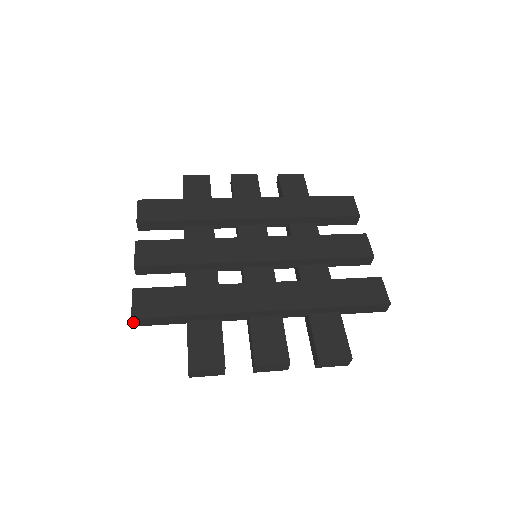
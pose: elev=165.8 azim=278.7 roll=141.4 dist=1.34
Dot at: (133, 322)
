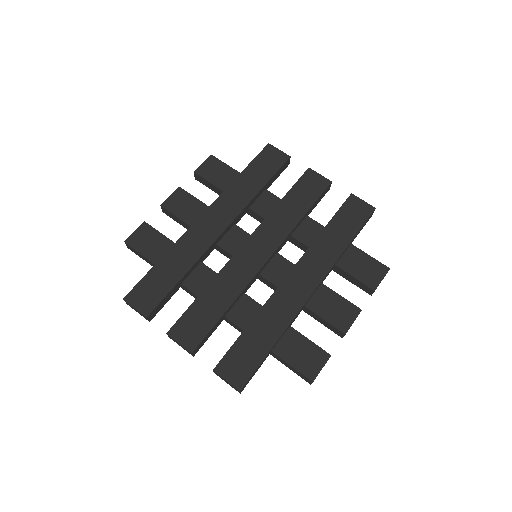
Dot at: (241, 391)
